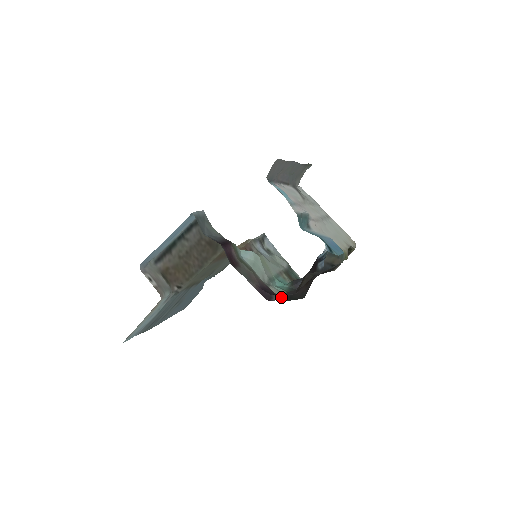
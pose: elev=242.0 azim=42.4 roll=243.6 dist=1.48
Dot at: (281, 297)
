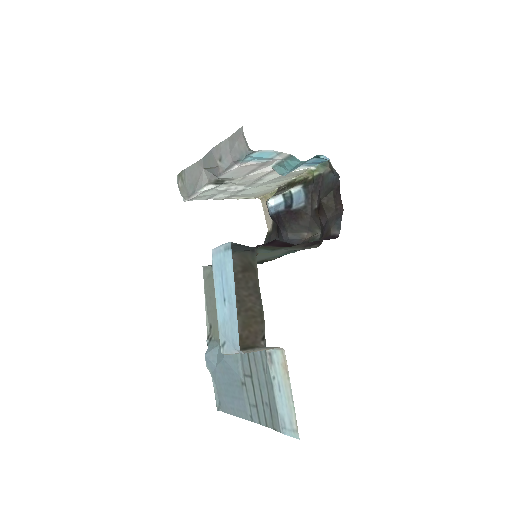
Dot at: (339, 225)
